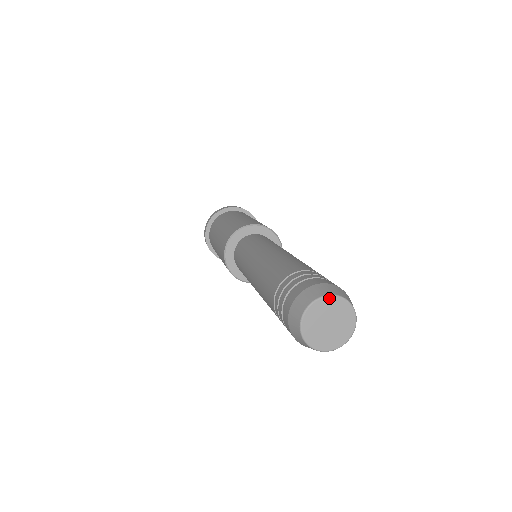
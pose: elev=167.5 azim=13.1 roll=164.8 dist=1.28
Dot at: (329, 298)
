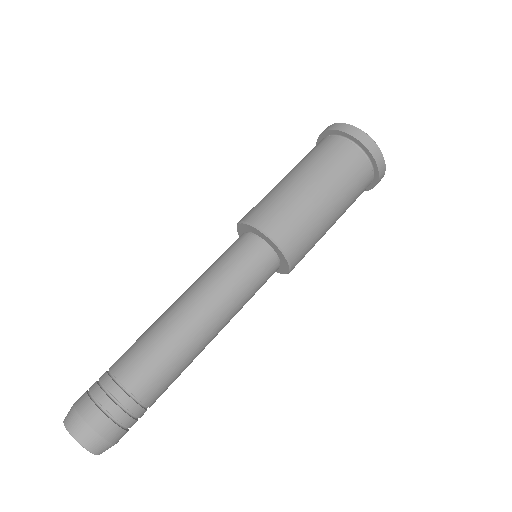
Dot at: (68, 431)
